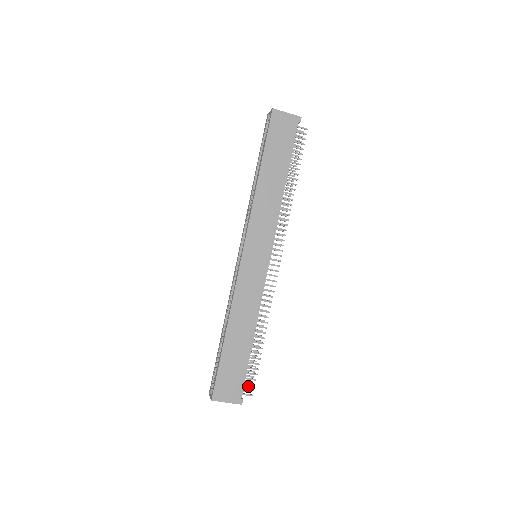
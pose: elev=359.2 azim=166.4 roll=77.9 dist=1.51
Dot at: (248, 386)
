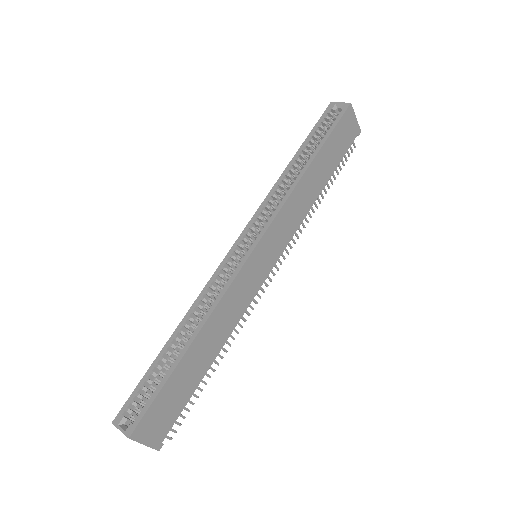
Dot at: occluded
